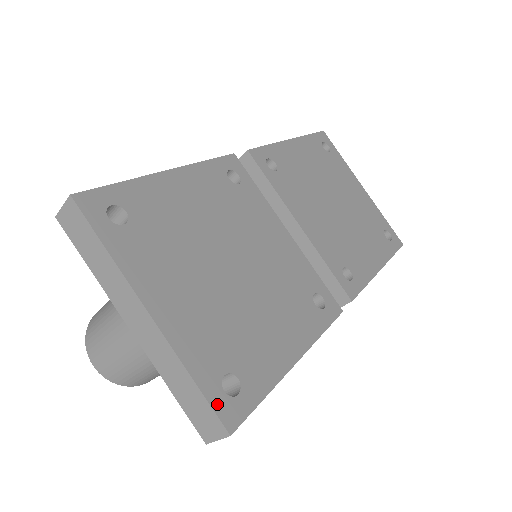
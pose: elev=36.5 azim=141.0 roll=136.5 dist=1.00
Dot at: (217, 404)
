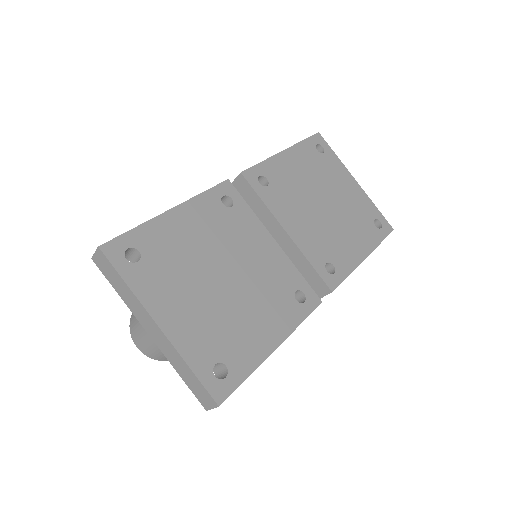
Dot at: (209, 385)
